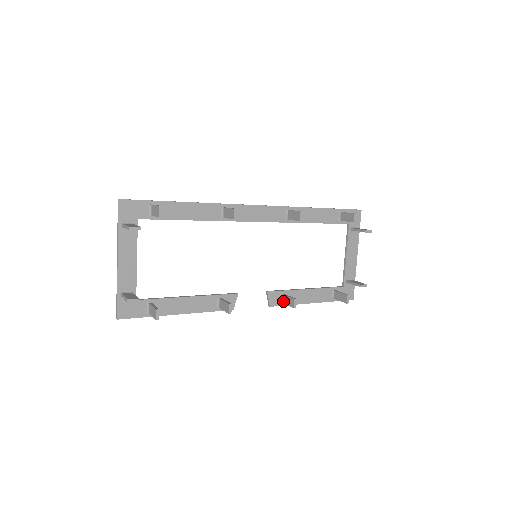
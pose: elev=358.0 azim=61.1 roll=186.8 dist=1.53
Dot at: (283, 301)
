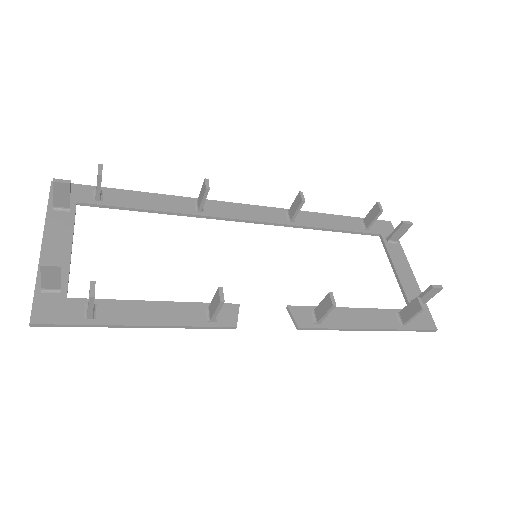
Dot at: (317, 317)
